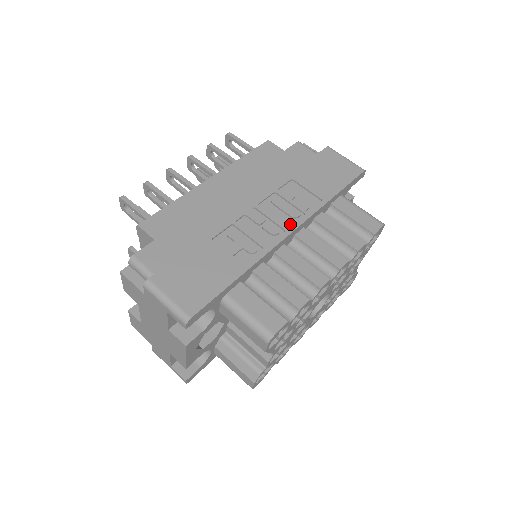
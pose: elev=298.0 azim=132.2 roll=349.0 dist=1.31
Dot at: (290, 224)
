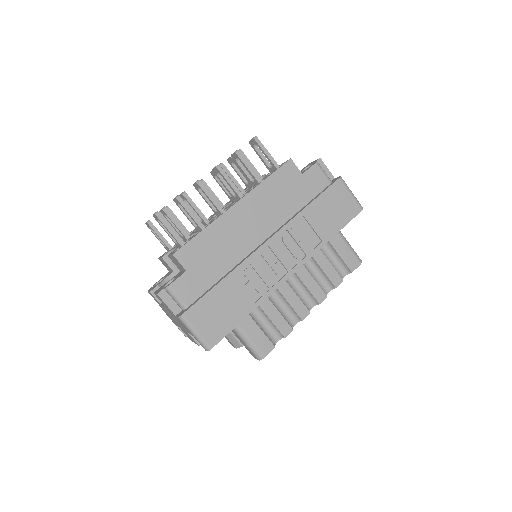
Dot at: (293, 264)
